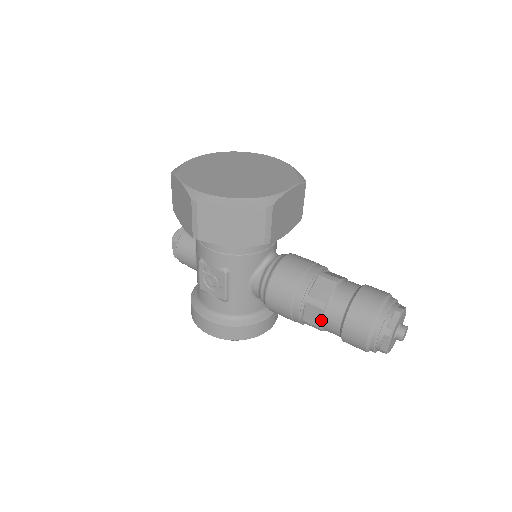
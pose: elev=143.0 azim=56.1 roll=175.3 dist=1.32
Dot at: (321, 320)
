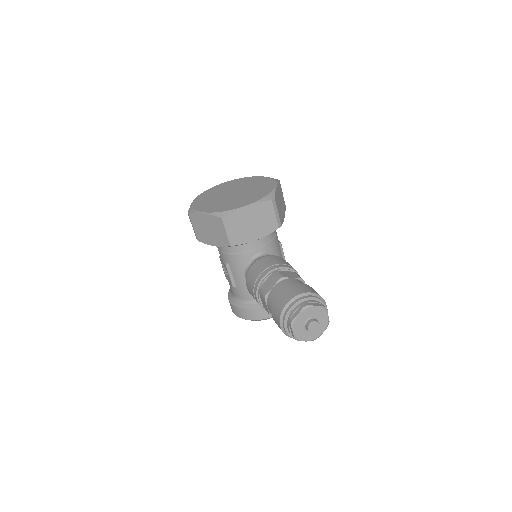
Dot at: (267, 307)
